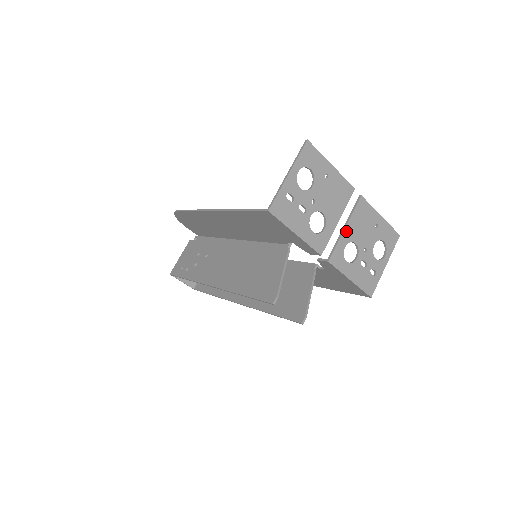
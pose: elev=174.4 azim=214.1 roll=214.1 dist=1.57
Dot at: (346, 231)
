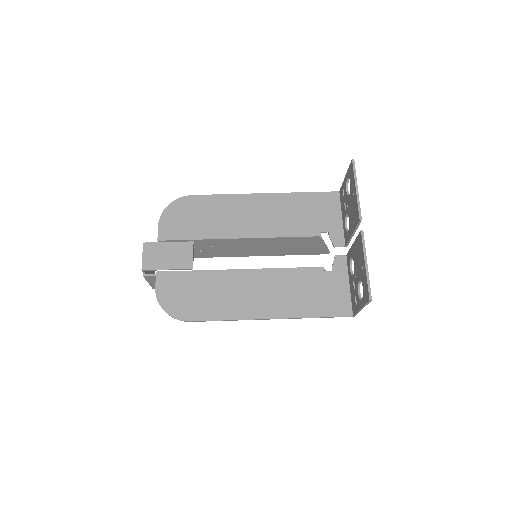
Dot at: (353, 233)
